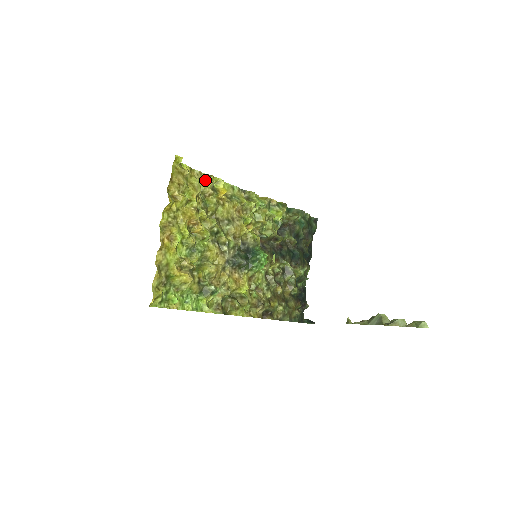
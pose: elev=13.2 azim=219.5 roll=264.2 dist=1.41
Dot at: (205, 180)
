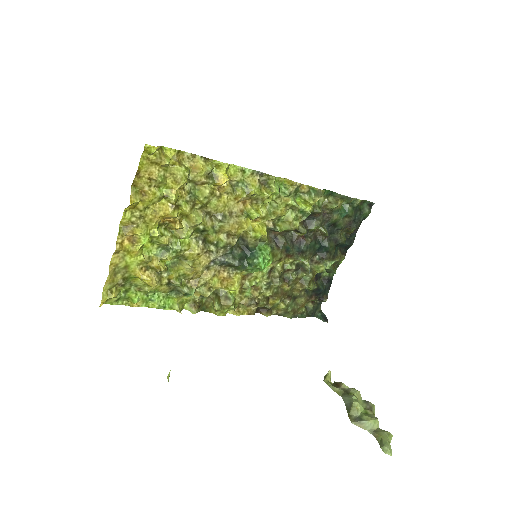
Dot at: (198, 165)
